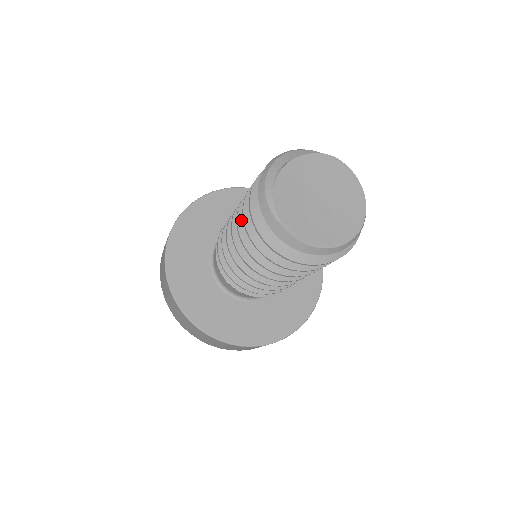
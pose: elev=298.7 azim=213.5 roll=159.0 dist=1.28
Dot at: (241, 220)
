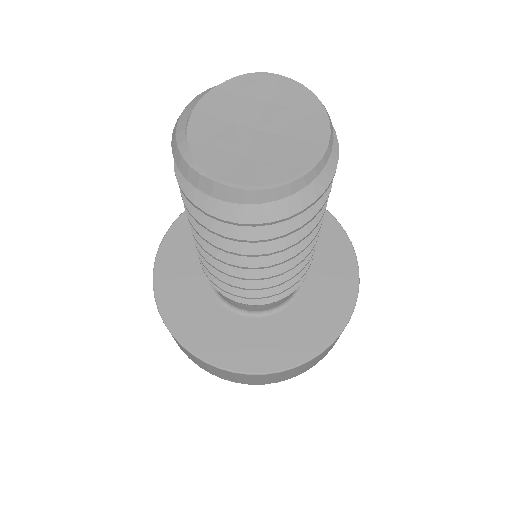
Dot at: occluded
